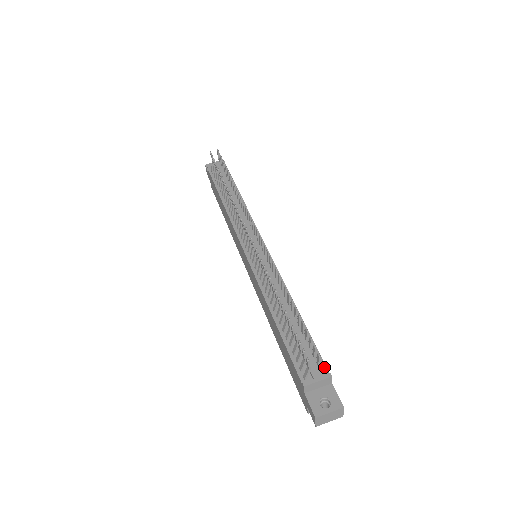
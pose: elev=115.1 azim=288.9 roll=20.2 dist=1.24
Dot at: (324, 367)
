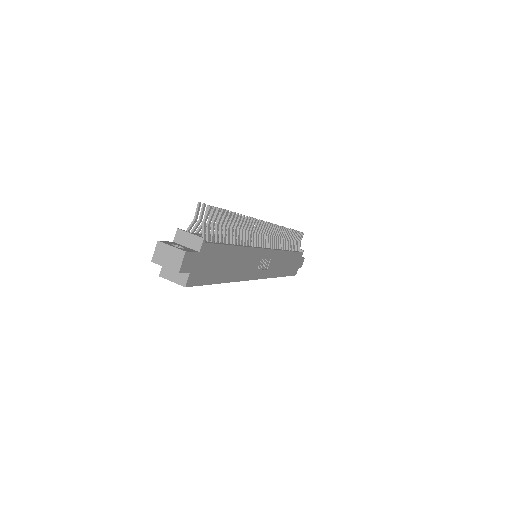
Dot at: (207, 242)
